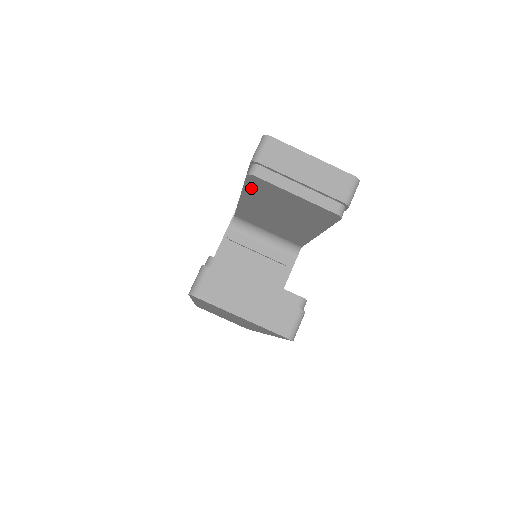
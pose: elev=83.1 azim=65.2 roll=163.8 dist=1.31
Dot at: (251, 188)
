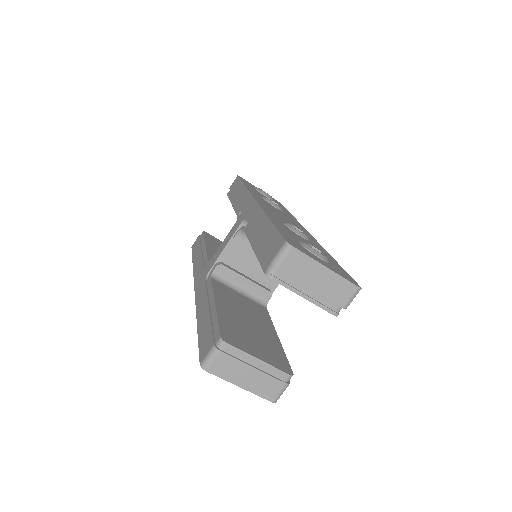
Dot at: occluded
